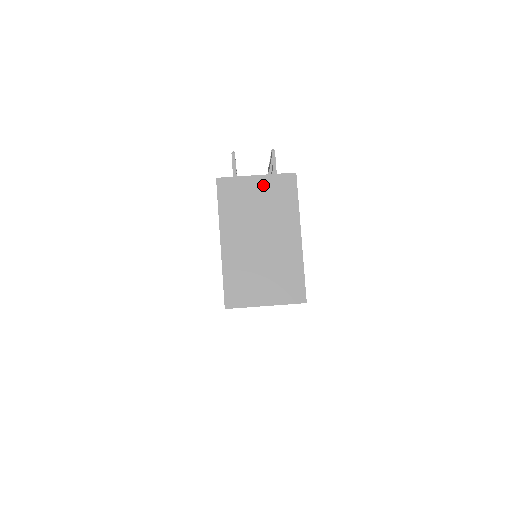
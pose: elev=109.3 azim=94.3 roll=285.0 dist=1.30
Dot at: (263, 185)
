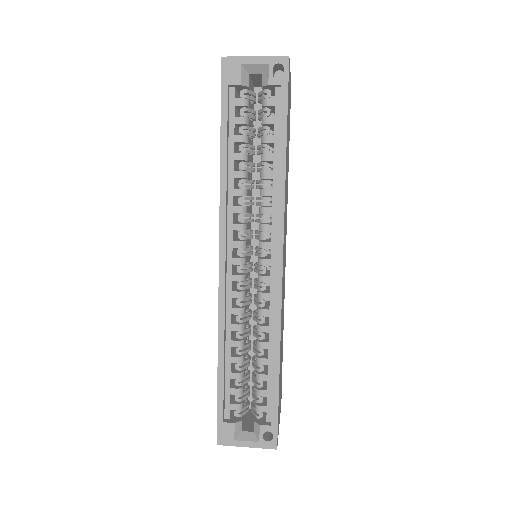
Dot at: occluded
